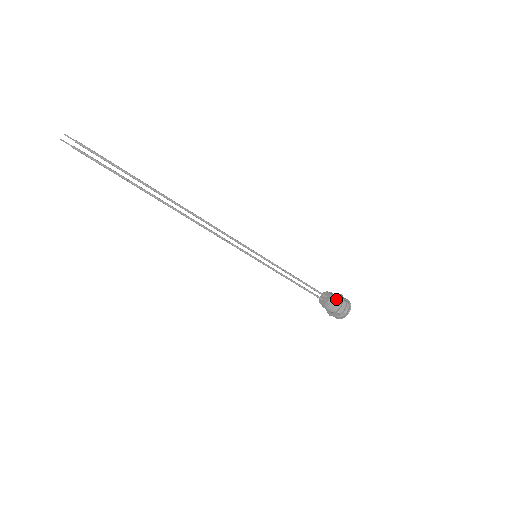
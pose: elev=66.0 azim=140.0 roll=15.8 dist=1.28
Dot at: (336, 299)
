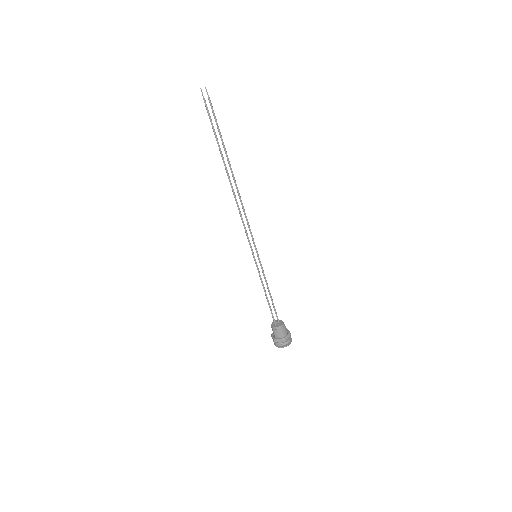
Dot at: occluded
